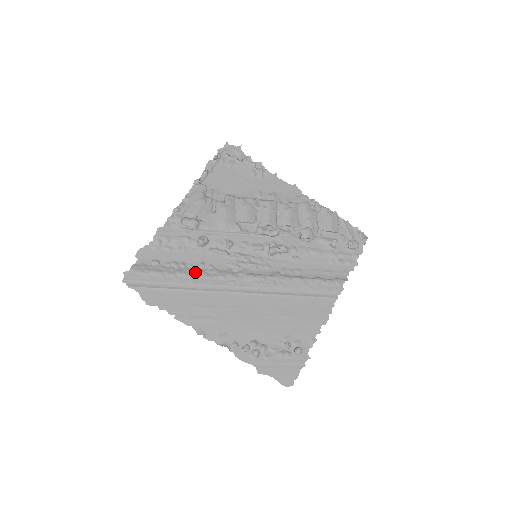
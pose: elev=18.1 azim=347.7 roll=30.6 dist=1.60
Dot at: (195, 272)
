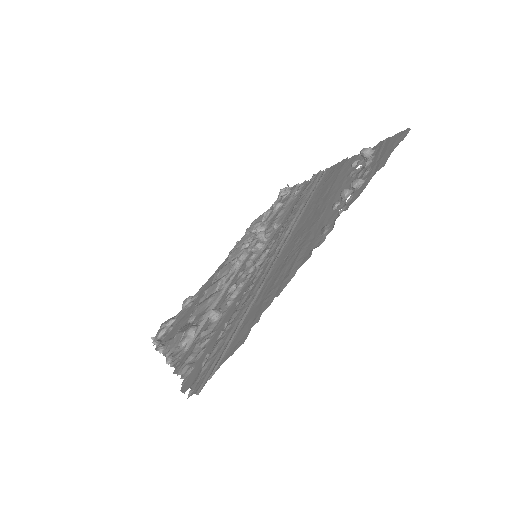
Dot at: (239, 304)
